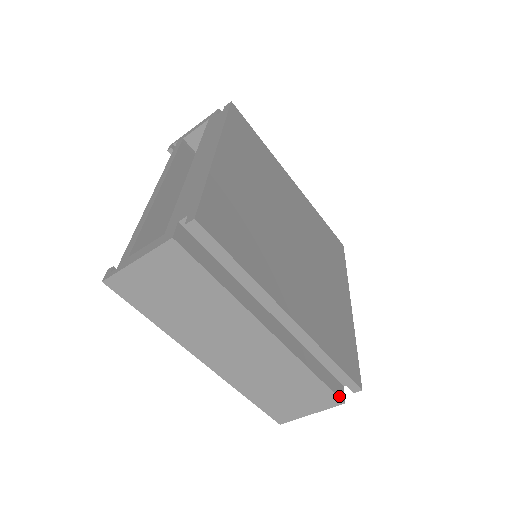
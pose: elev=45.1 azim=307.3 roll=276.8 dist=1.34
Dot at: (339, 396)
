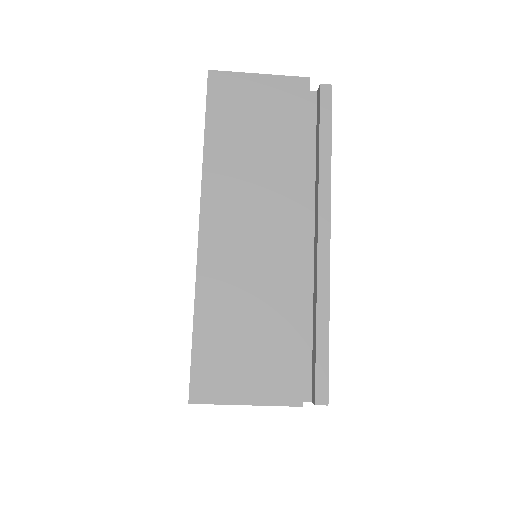
Dot at: occluded
